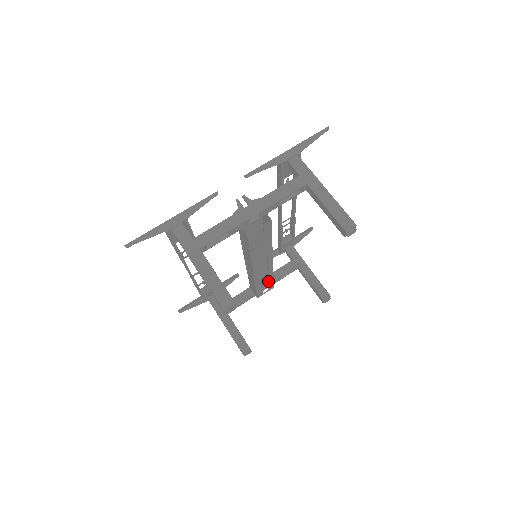
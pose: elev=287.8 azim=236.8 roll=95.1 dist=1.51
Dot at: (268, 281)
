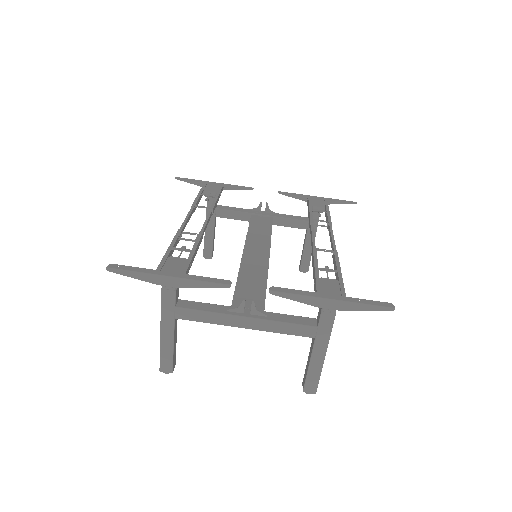
Dot at: occluded
